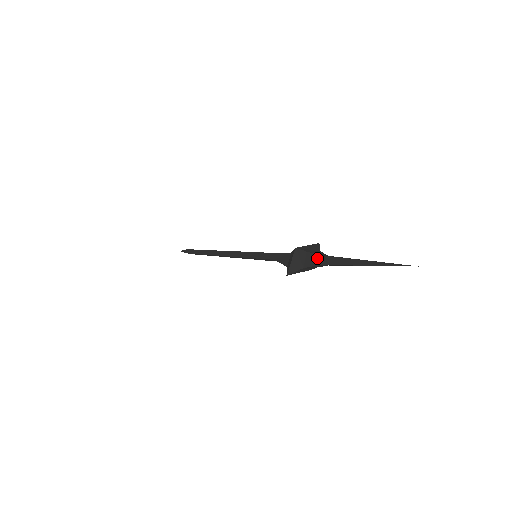
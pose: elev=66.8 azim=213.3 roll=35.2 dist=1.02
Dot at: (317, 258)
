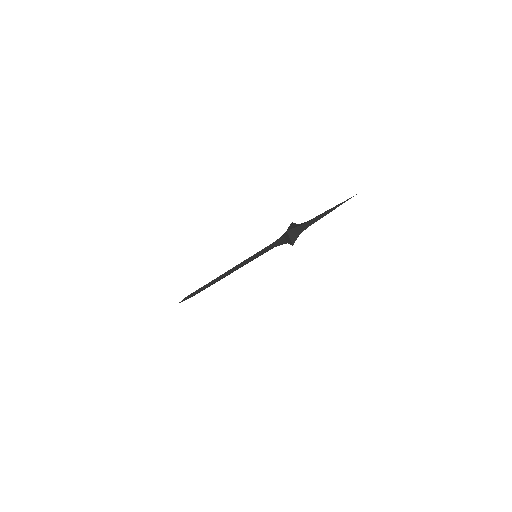
Dot at: (303, 226)
